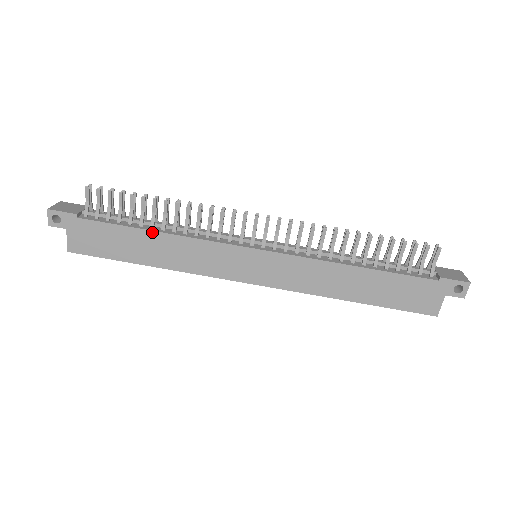
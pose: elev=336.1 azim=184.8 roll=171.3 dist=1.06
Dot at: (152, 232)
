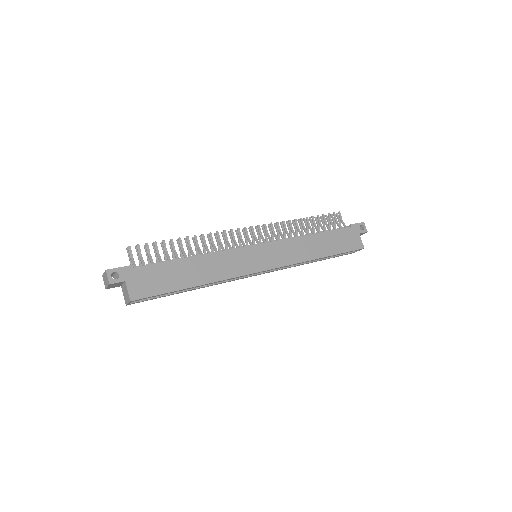
Dot at: (189, 258)
